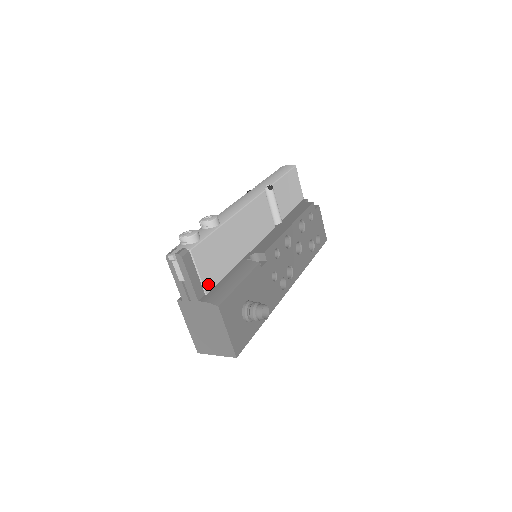
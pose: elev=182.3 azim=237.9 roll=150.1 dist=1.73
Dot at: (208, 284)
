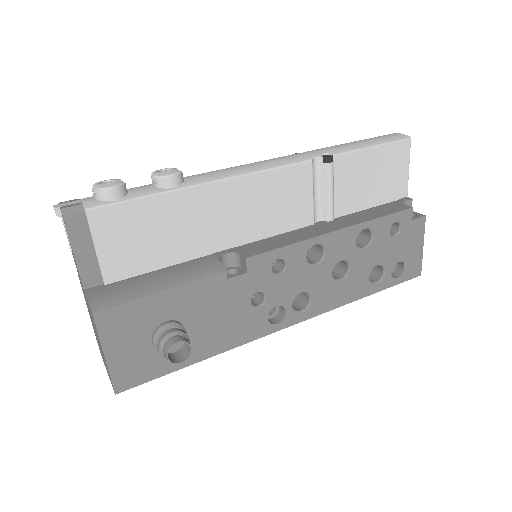
Dot at: (114, 271)
